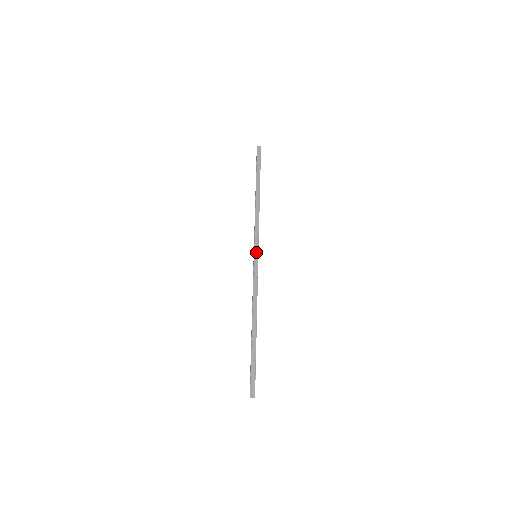
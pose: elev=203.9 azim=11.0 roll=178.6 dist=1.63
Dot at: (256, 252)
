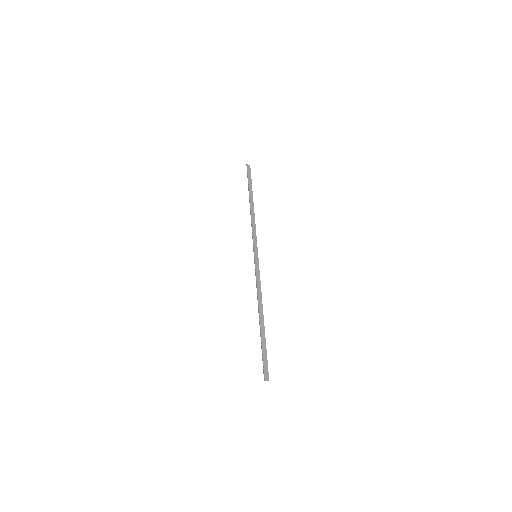
Dot at: (256, 253)
